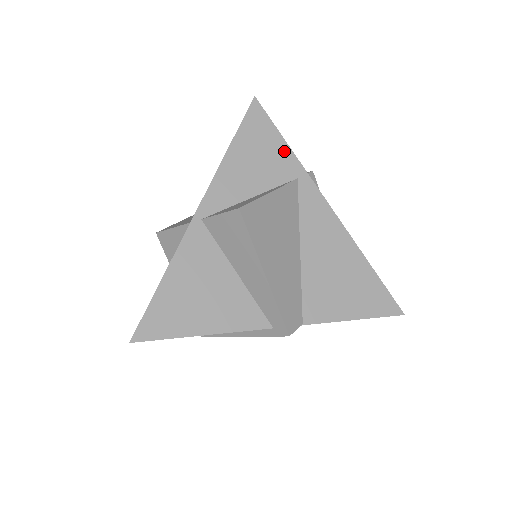
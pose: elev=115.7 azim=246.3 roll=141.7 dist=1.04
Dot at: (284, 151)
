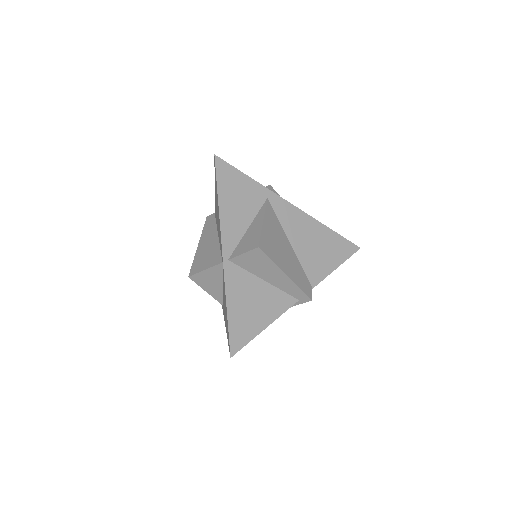
Dot at: (251, 184)
